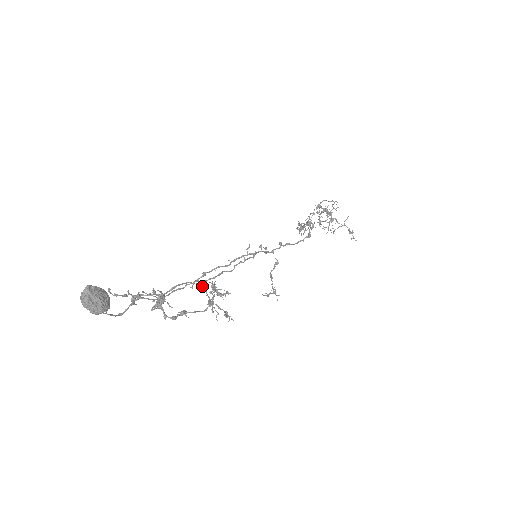
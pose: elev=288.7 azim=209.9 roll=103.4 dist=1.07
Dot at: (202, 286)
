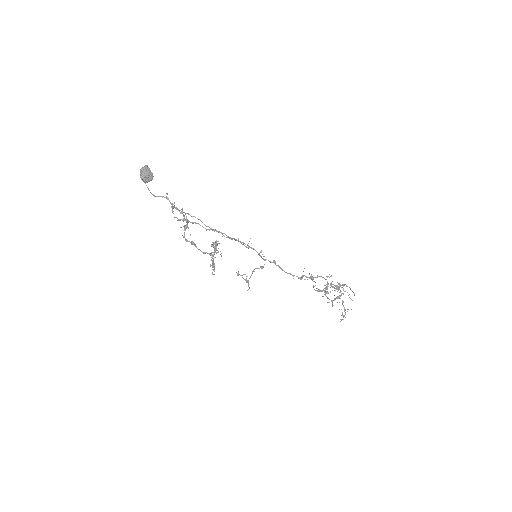
Dot at: occluded
